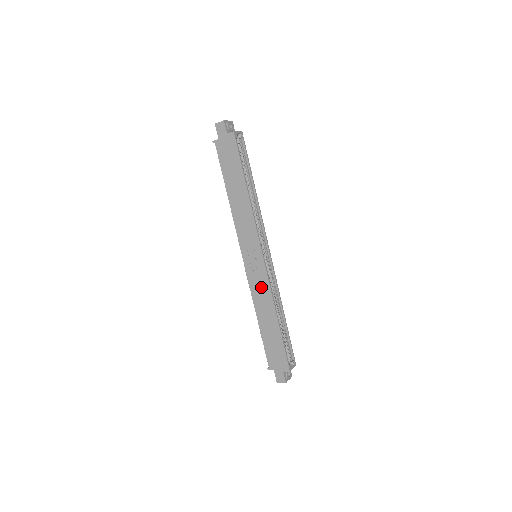
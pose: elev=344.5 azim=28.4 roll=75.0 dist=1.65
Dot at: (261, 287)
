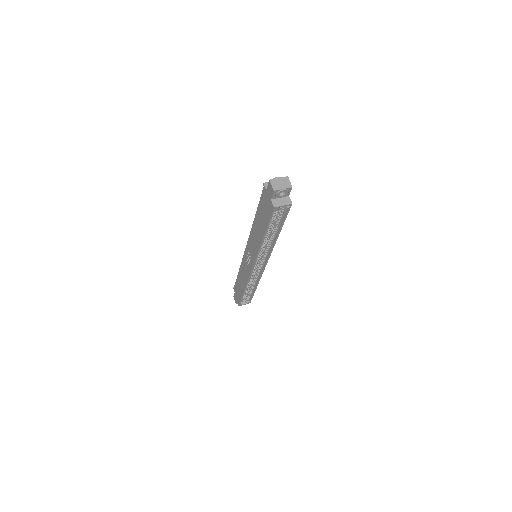
Dot at: (245, 271)
